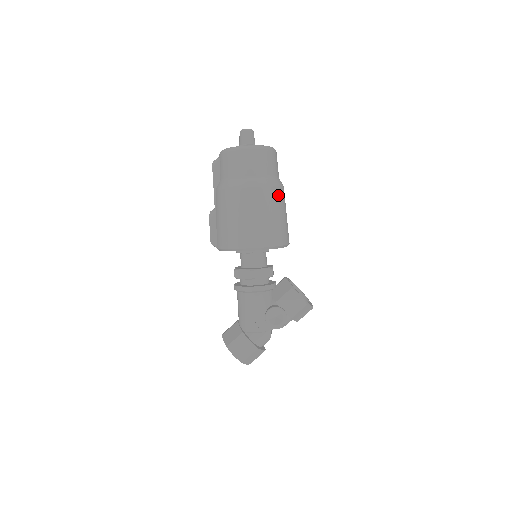
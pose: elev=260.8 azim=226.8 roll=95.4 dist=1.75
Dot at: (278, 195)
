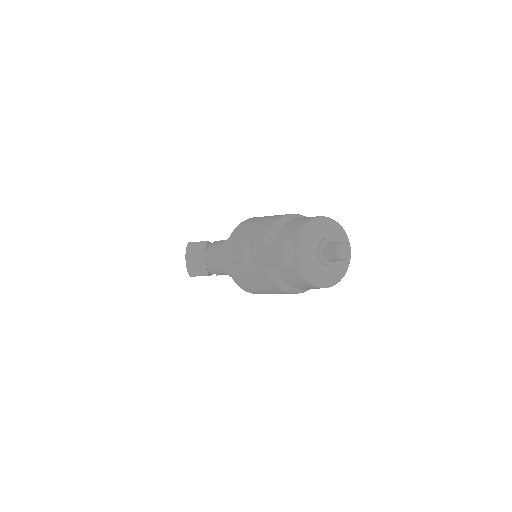
Dot at: occluded
